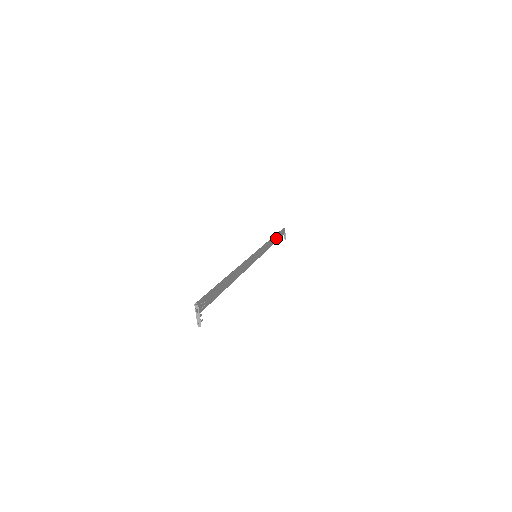
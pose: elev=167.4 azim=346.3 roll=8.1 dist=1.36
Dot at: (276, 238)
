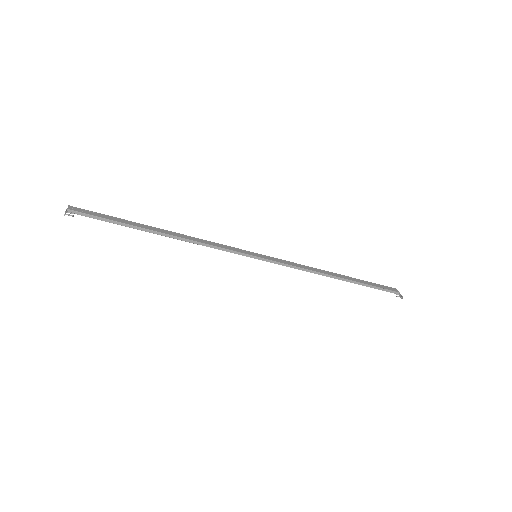
Dot at: (348, 278)
